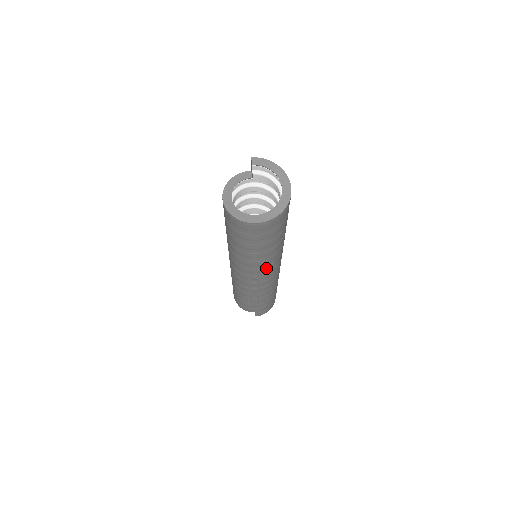
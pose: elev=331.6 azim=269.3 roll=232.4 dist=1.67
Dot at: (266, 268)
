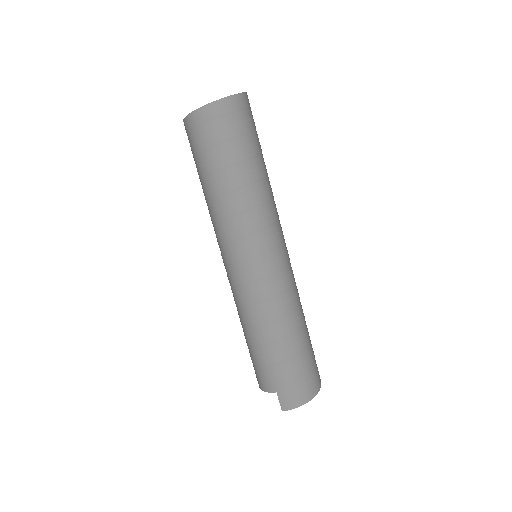
Dot at: (244, 230)
